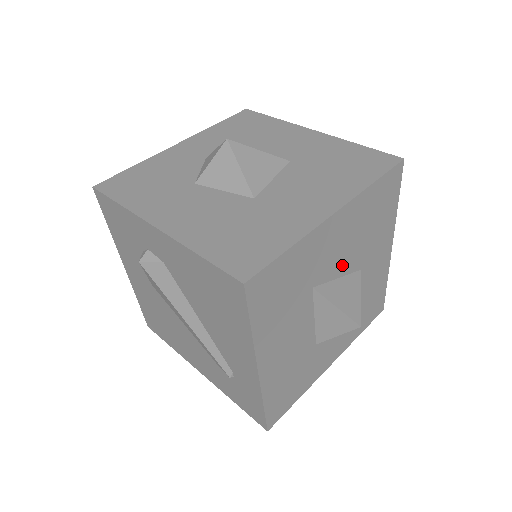
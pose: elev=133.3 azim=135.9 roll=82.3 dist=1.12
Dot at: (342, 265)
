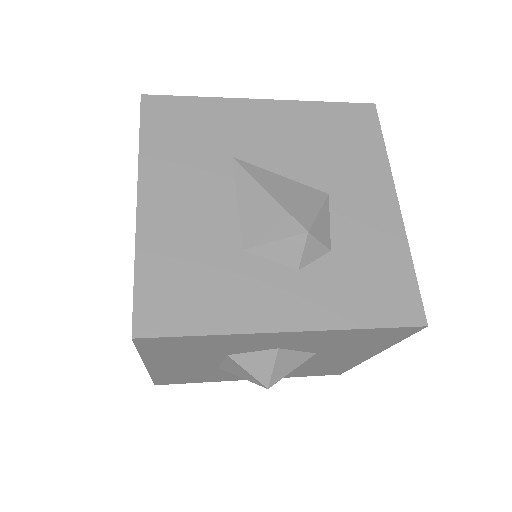
Dot at: (284, 163)
